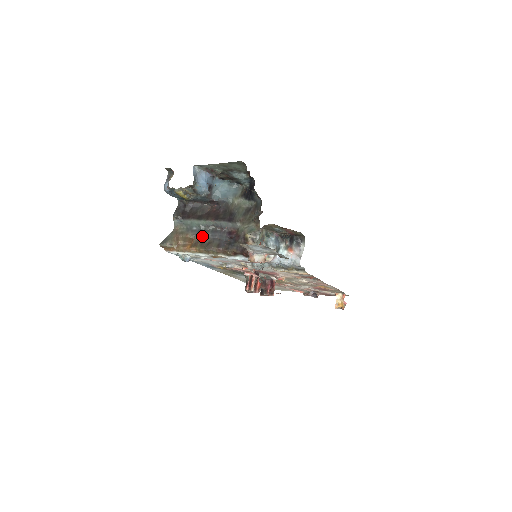
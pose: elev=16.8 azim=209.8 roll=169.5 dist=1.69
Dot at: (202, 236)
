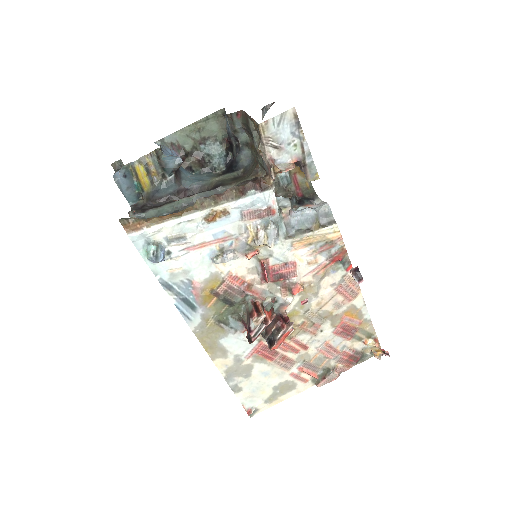
Dot at: occluded
